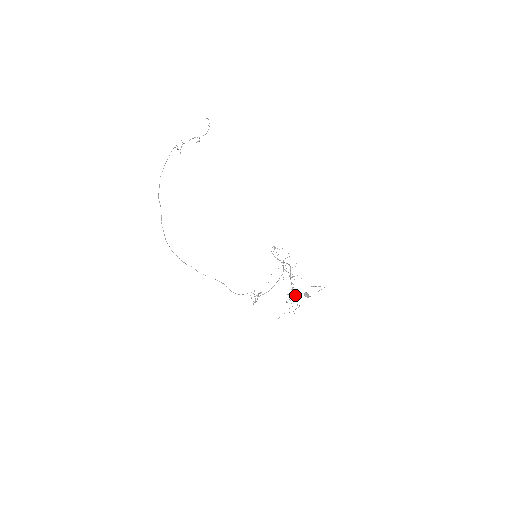
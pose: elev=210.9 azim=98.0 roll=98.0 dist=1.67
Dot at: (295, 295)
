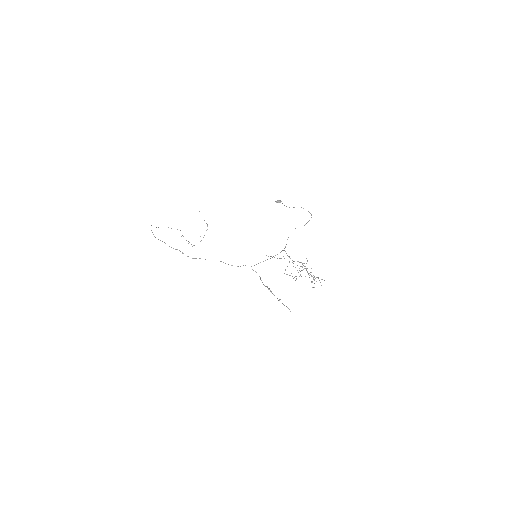
Dot at: (320, 282)
